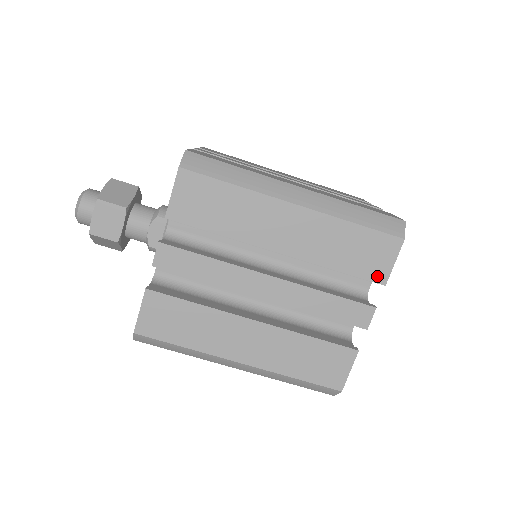
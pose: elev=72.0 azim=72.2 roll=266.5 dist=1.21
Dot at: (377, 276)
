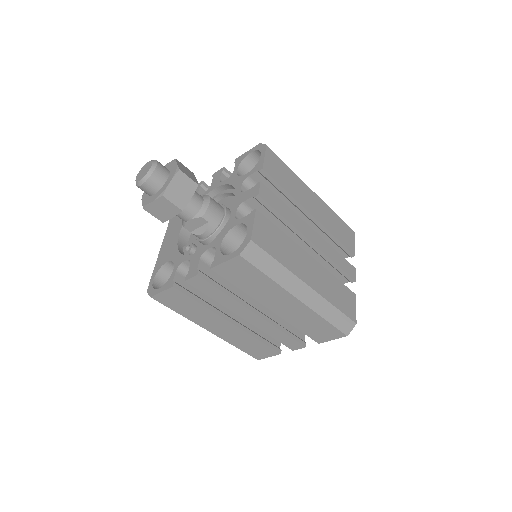
Dot at: (318, 339)
